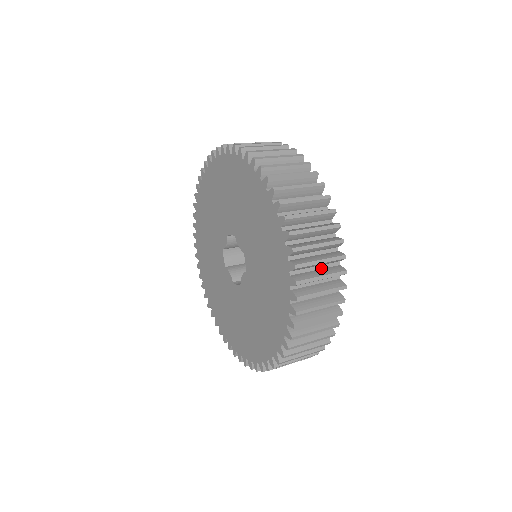
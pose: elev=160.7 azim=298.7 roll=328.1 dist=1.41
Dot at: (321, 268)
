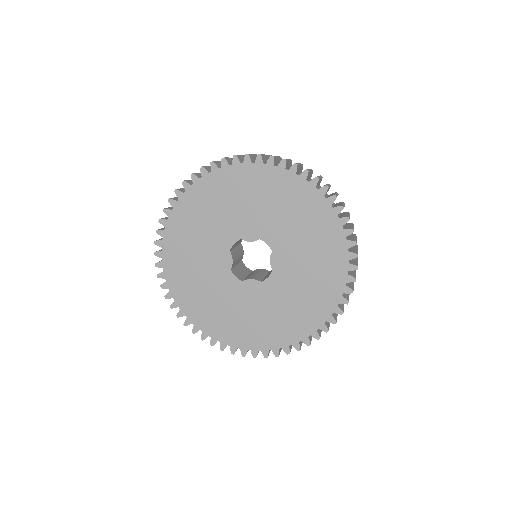
Dot at: occluded
